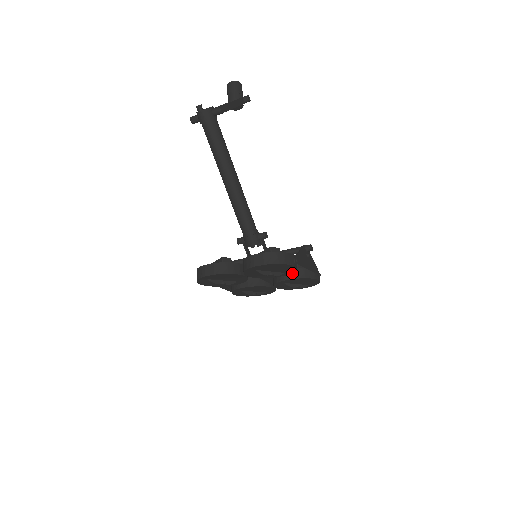
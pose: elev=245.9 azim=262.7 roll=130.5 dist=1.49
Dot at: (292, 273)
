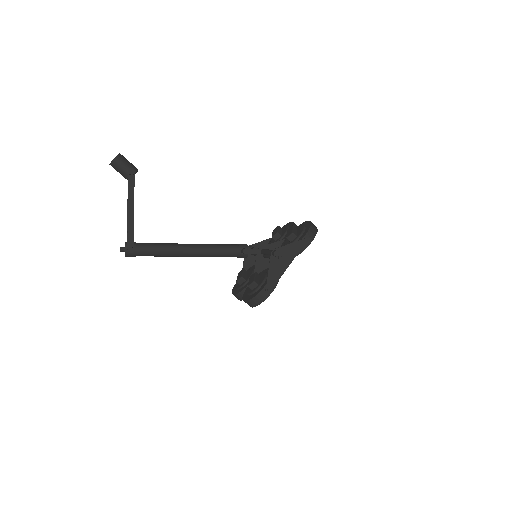
Dot at: occluded
